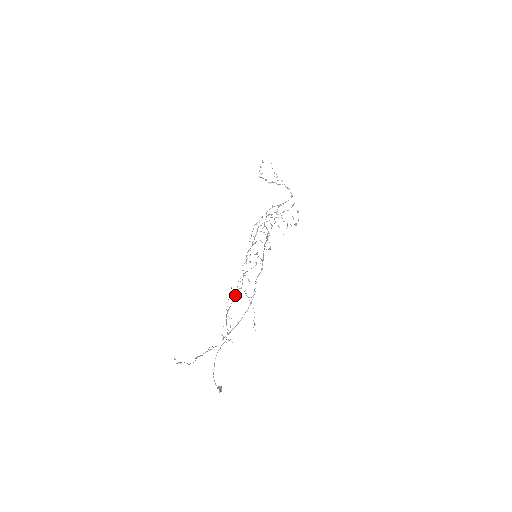
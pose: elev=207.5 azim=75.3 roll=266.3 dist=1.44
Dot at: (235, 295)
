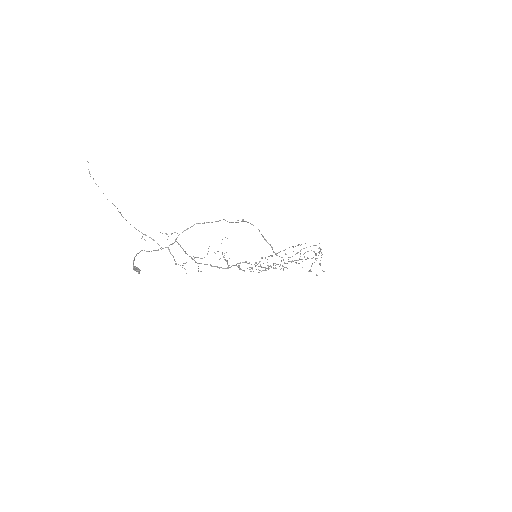
Dot at: (216, 266)
